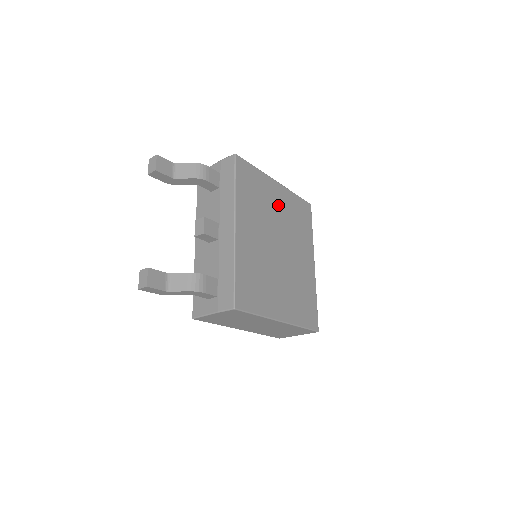
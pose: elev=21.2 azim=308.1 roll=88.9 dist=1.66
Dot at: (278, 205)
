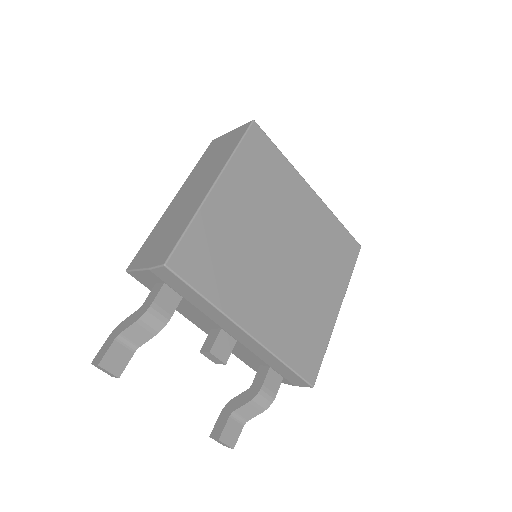
Dot at: (242, 211)
